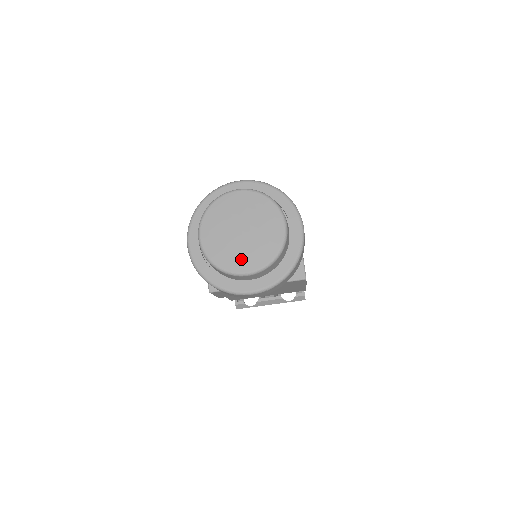
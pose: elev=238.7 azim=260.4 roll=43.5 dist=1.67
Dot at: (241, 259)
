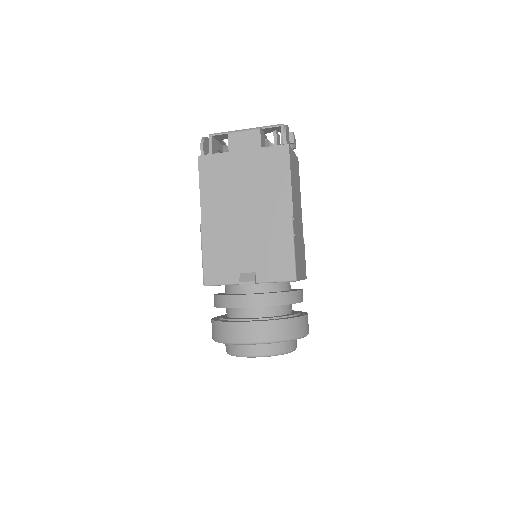
Dot at: occluded
